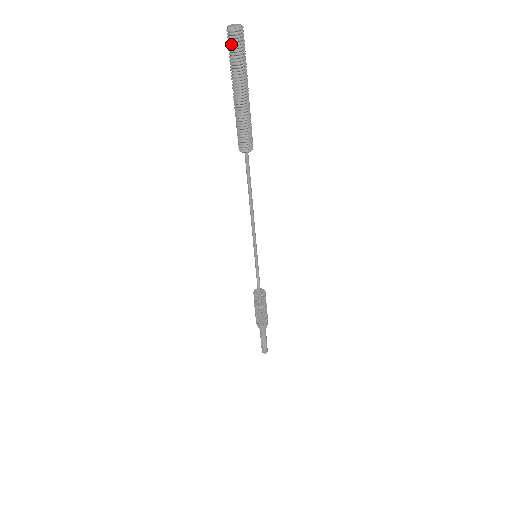
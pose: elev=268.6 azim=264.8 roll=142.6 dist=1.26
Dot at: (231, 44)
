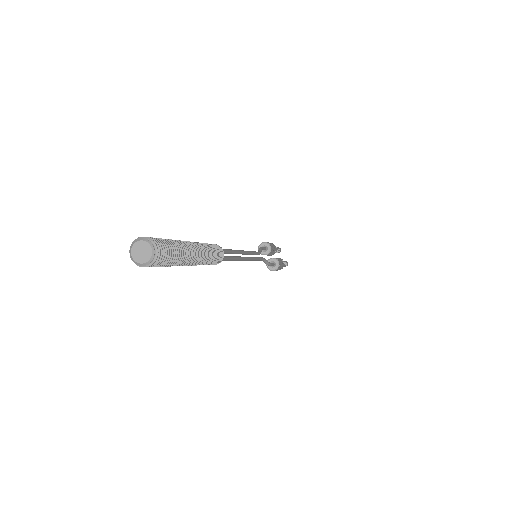
Dot at: occluded
